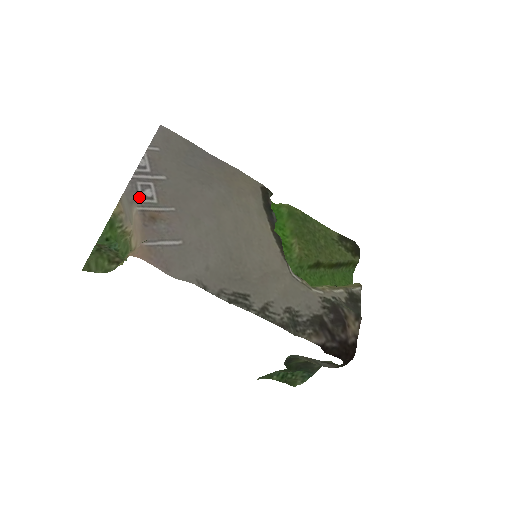
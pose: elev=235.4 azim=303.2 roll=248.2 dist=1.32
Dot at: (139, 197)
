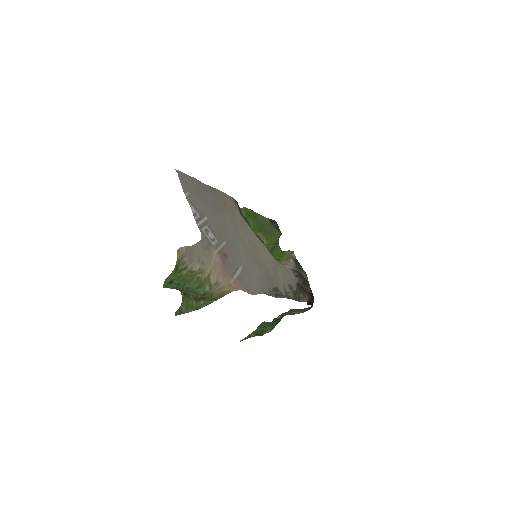
Dot at: (210, 242)
